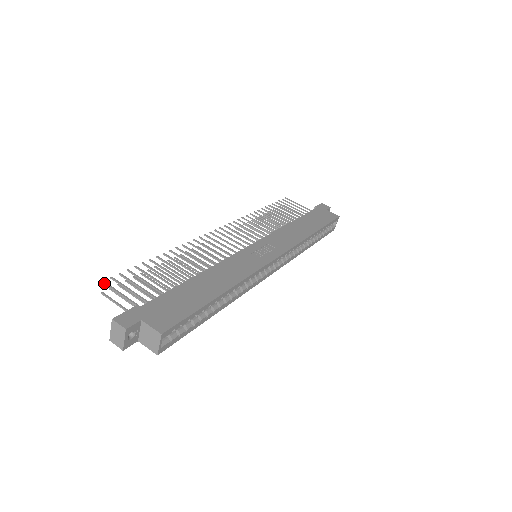
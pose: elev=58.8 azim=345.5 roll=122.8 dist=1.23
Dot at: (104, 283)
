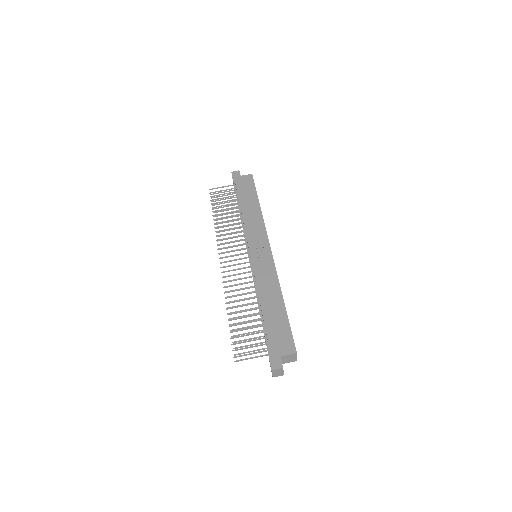
Dot at: (236, 357)
